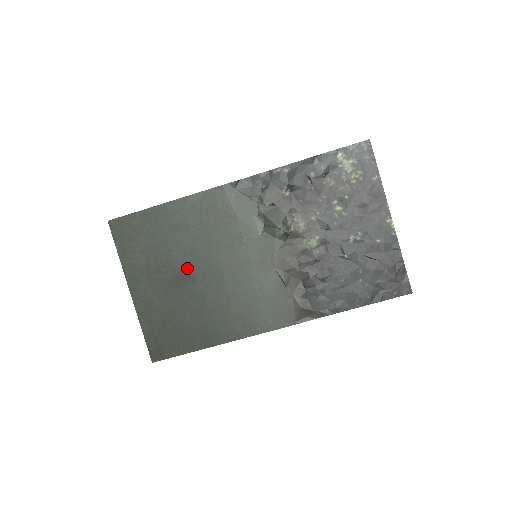
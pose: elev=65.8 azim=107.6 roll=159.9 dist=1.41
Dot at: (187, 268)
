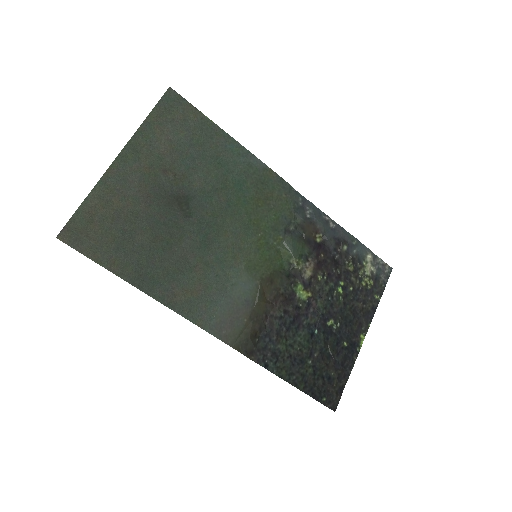
Dot at: (193, 199)
